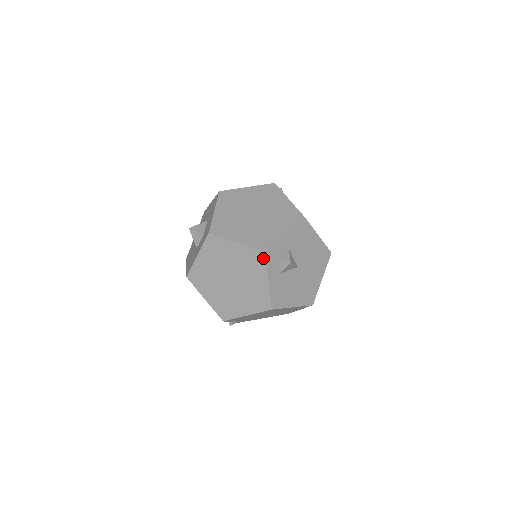
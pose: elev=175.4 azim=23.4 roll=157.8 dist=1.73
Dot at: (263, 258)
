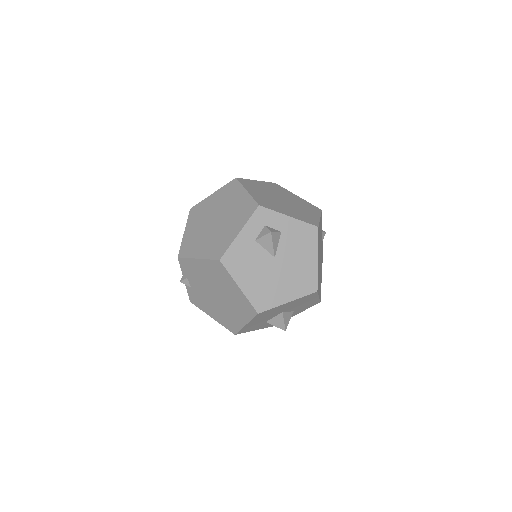
Dot at: (253, 210)
